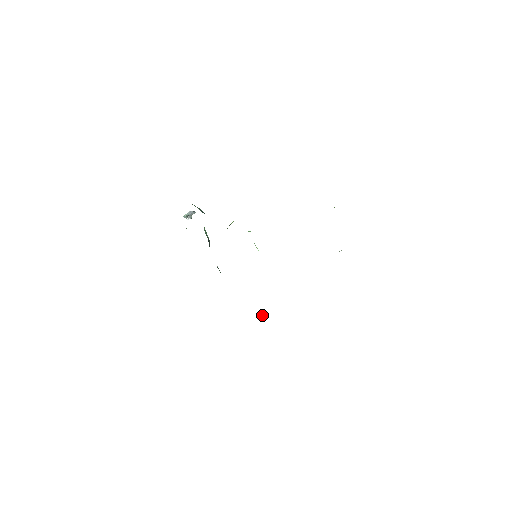
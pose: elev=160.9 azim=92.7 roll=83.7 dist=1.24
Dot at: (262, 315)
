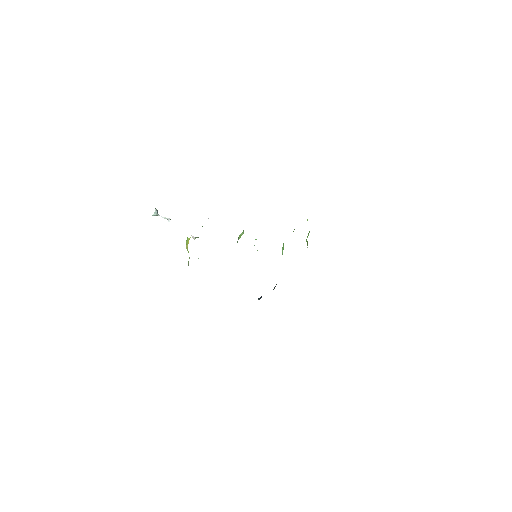
Dot at: (260, 298)
